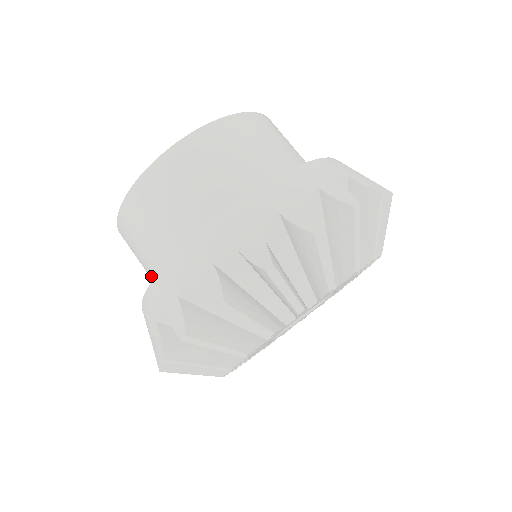
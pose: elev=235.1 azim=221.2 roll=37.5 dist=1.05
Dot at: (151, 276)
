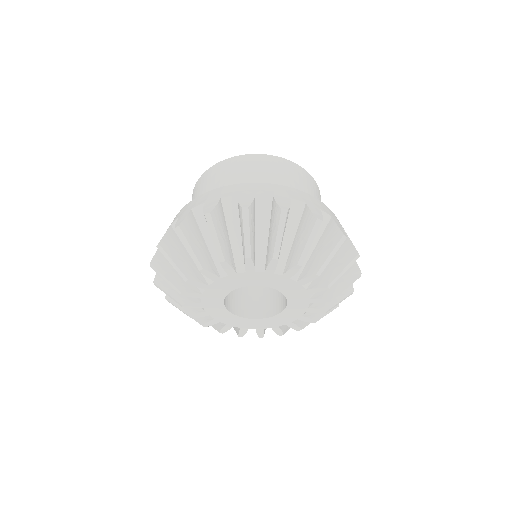
Dot at: occluded
